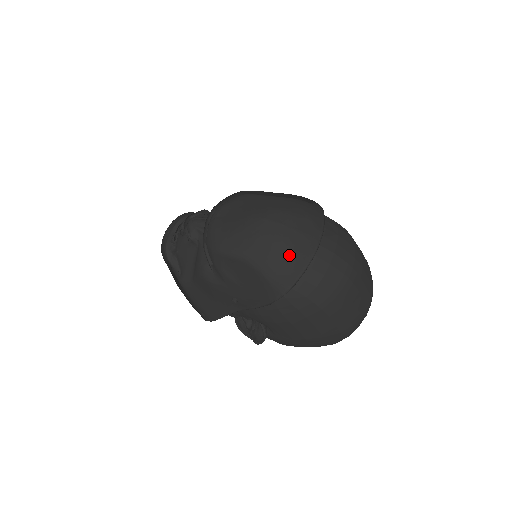
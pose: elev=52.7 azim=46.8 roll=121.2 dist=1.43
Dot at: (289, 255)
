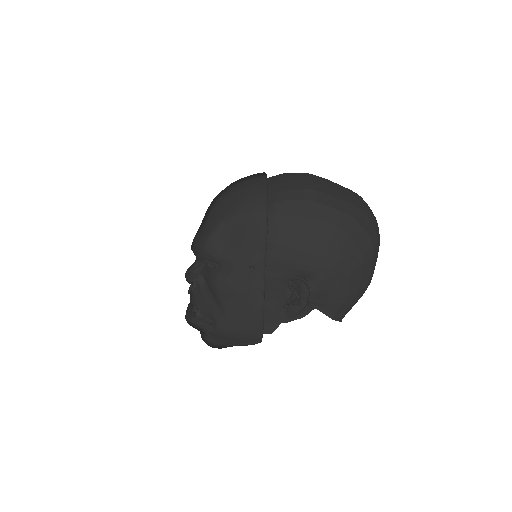
Dot at: (248, 189)
